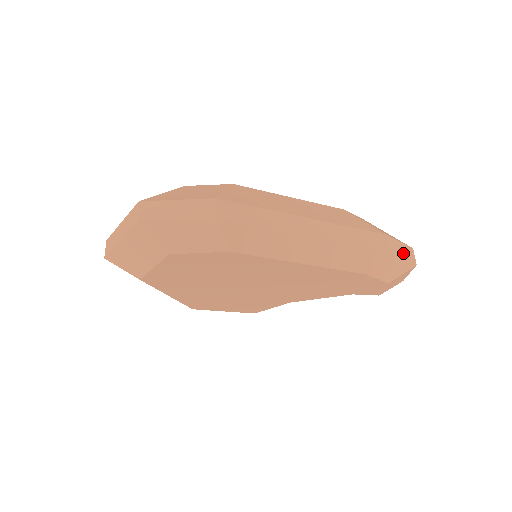
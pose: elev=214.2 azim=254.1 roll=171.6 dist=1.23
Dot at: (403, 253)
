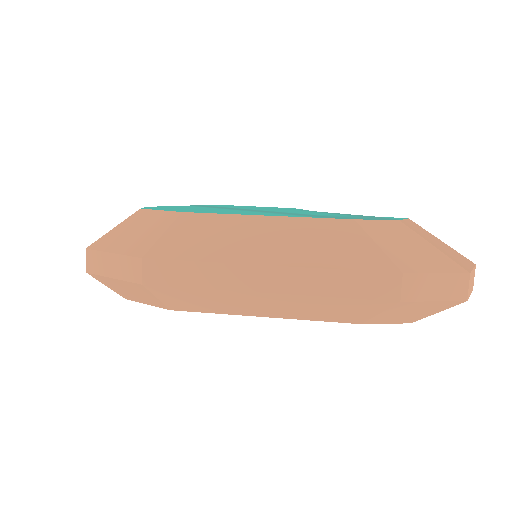
Dot at: (436, 291)
